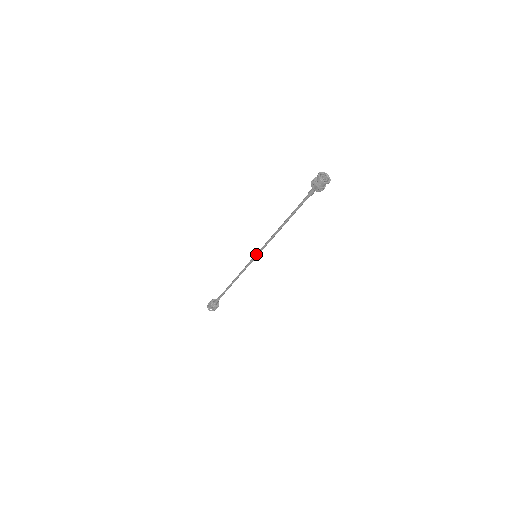
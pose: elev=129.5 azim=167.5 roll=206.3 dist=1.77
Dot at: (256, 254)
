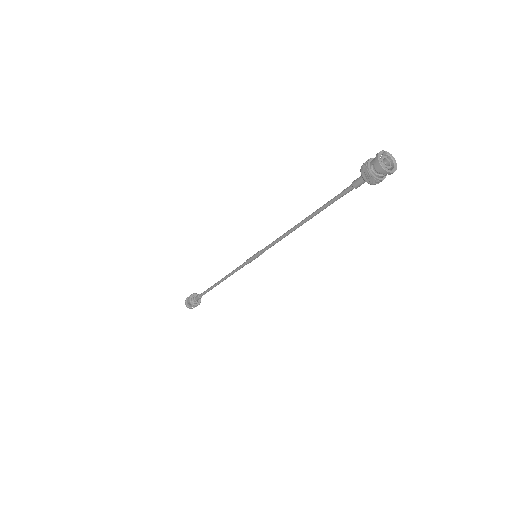
Dot at: (257, 255)
